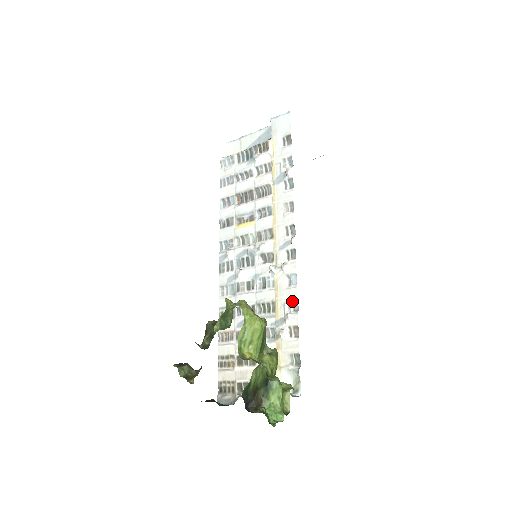
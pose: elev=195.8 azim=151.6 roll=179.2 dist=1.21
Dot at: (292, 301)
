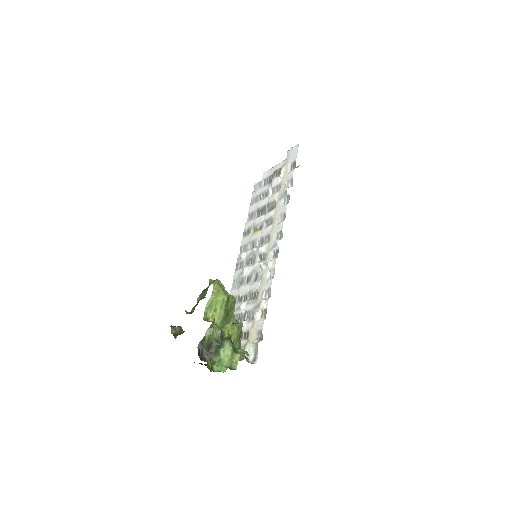
Dot at: (268, 290)
